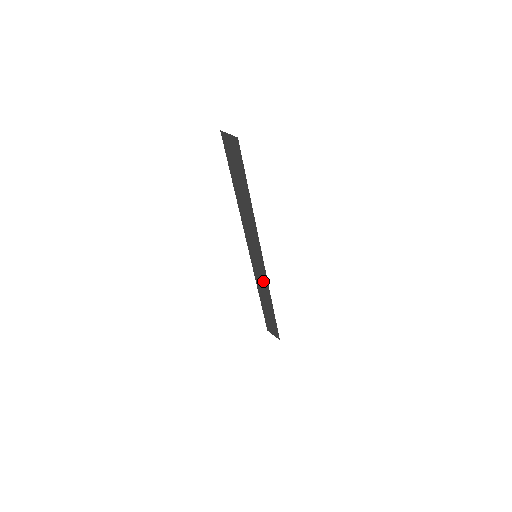
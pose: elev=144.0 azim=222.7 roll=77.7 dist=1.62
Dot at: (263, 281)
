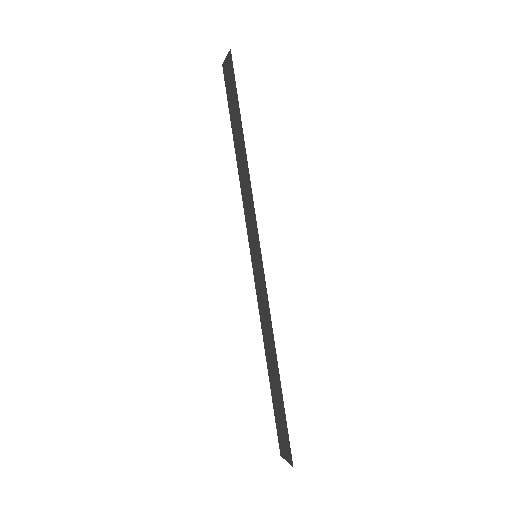
Dot at: (265, 309)
